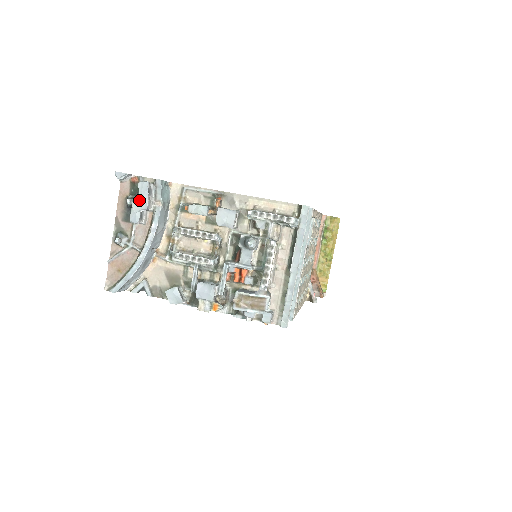
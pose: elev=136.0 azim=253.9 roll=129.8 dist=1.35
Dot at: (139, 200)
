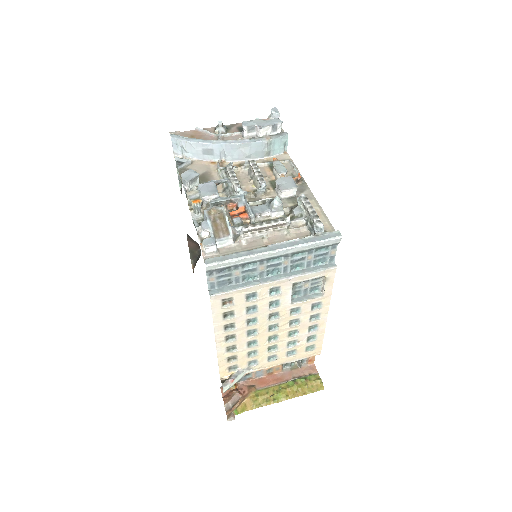
Dot at: (264, 121)
